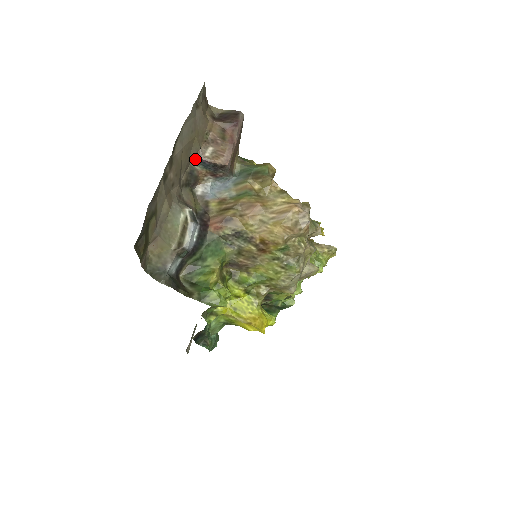
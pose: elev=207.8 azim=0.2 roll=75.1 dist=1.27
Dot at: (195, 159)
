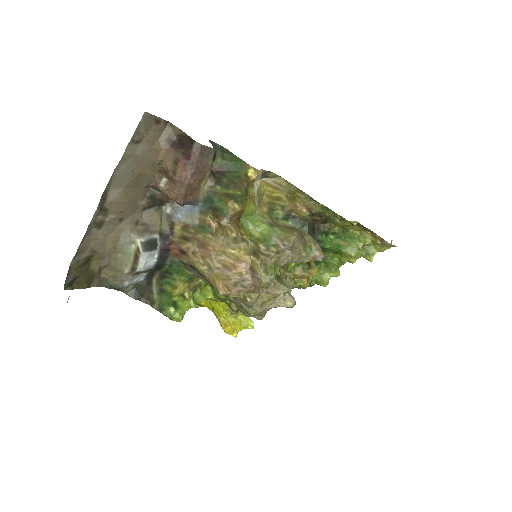
Dot at: (153, 186)
